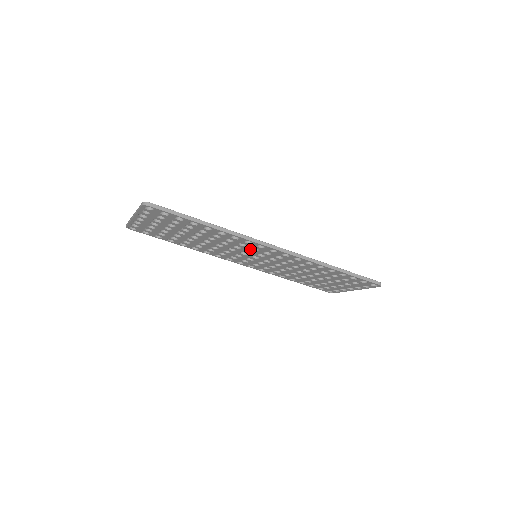
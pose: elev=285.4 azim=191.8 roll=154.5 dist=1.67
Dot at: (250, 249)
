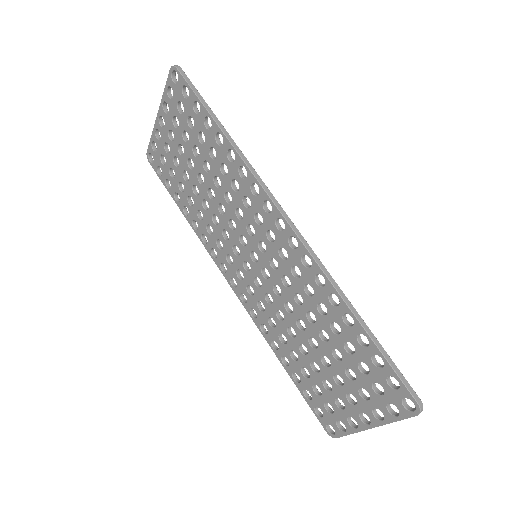
Dot at: (253, 220)
